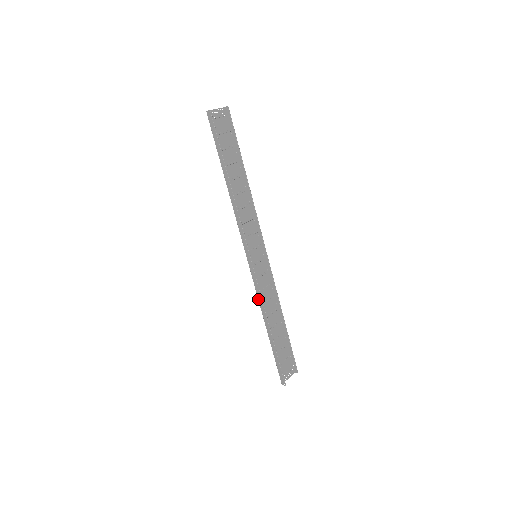
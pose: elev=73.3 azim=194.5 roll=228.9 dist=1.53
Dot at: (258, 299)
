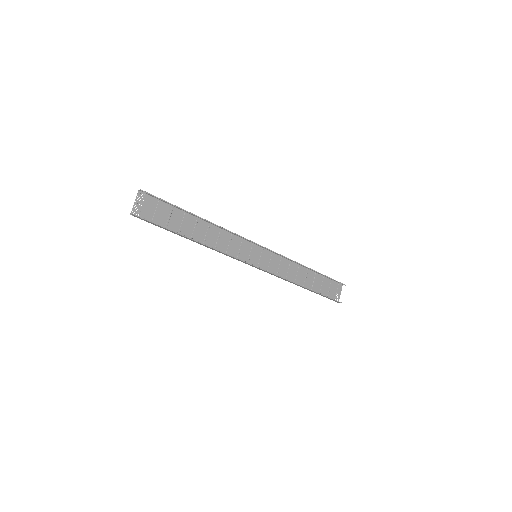
Dot at: occluded
